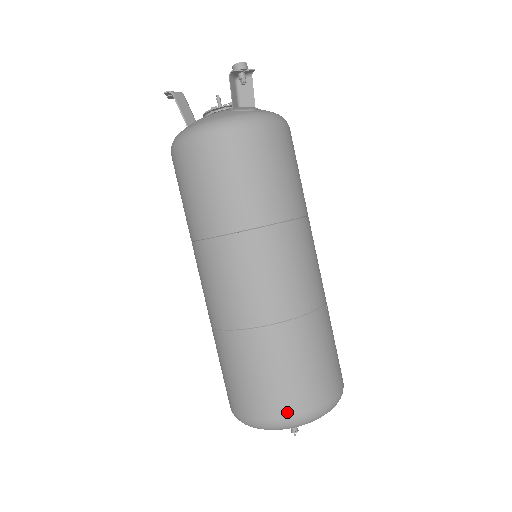
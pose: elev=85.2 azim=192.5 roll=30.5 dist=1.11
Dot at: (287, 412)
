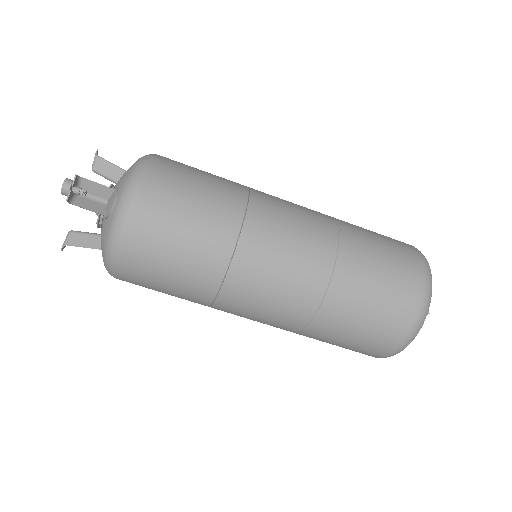
Dot at: (401, 335)
